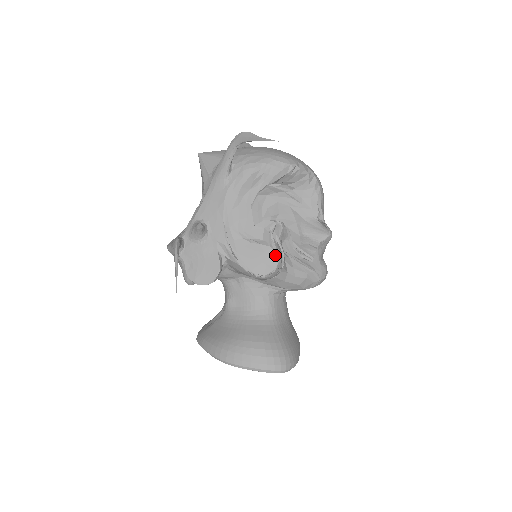
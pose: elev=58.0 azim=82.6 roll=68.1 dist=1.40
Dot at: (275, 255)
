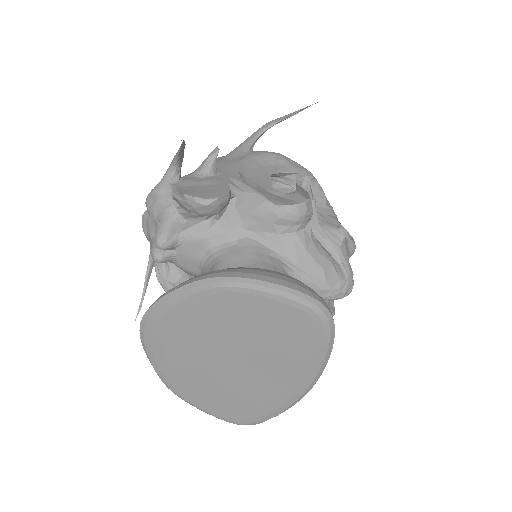
Dot at: occluded
